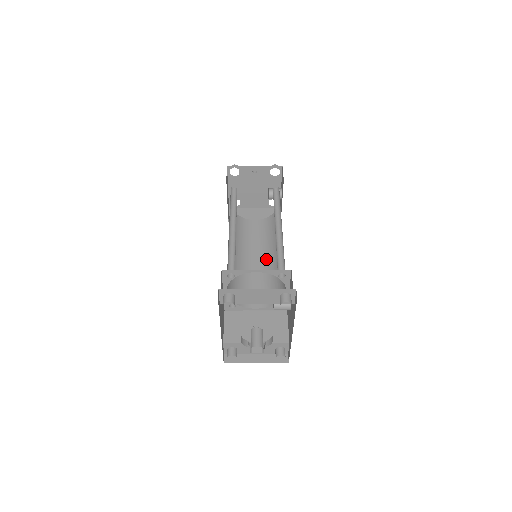
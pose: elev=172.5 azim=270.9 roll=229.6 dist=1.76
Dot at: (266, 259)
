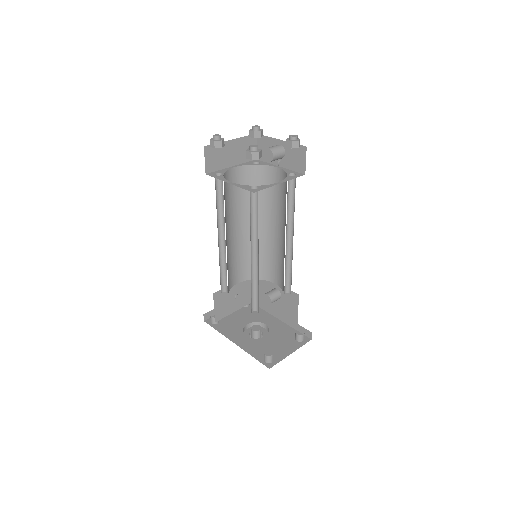
Dot at: (247, 228)
